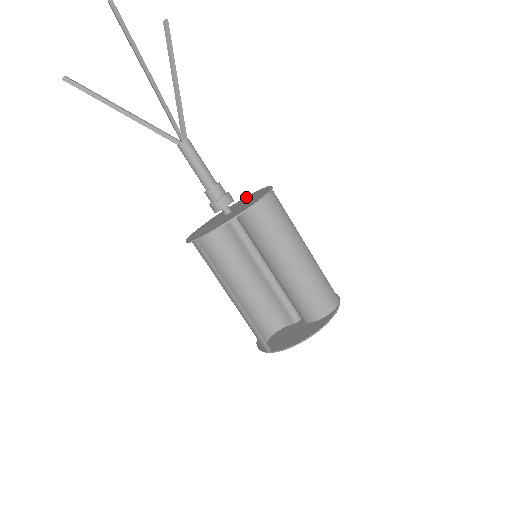
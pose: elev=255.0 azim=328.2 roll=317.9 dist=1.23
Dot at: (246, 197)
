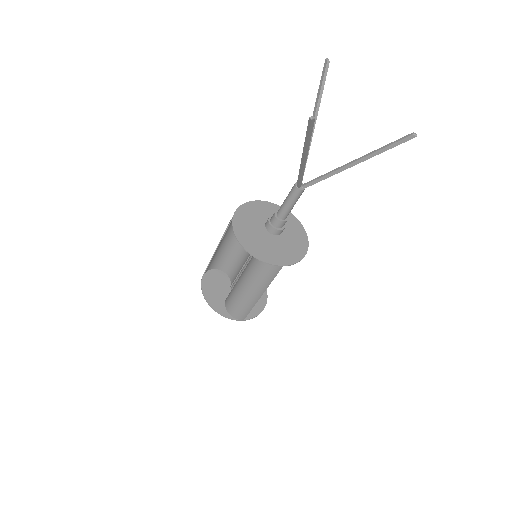
Dot at: (254, 205)
